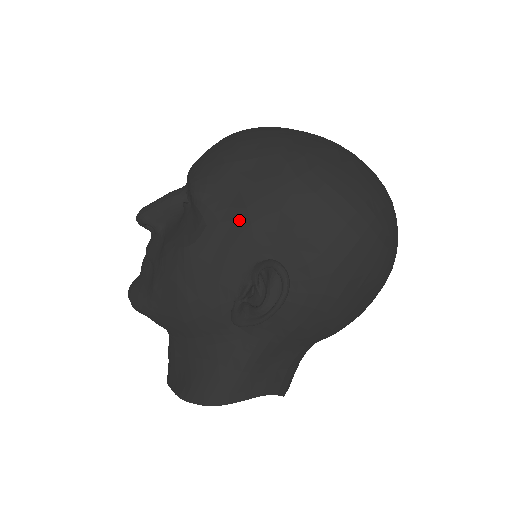
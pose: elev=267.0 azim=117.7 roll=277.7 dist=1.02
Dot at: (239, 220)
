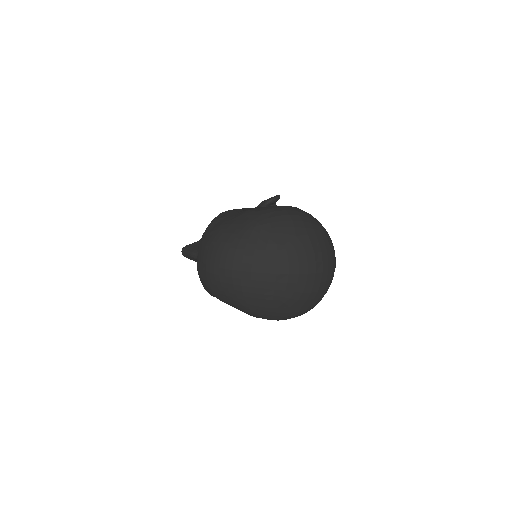
Dot at: occluded
